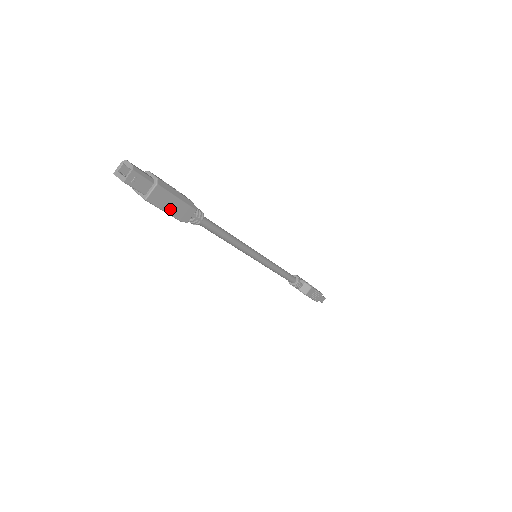
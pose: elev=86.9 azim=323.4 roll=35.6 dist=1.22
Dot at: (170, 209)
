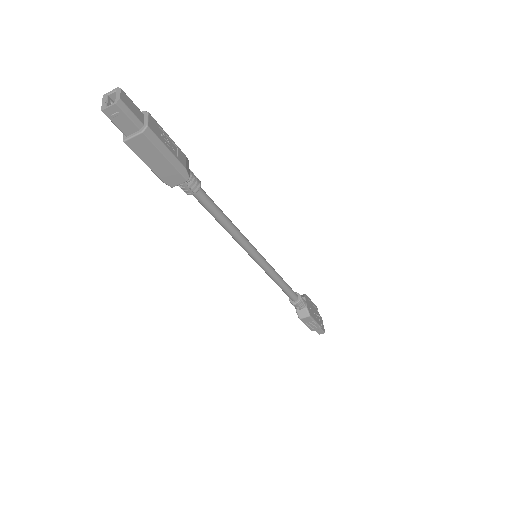
Dot at: (153, 165)
